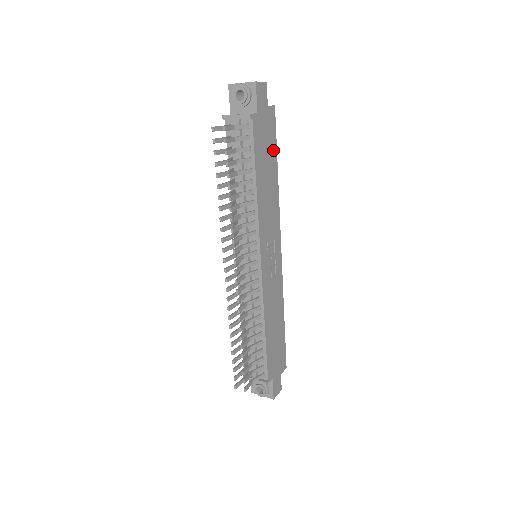
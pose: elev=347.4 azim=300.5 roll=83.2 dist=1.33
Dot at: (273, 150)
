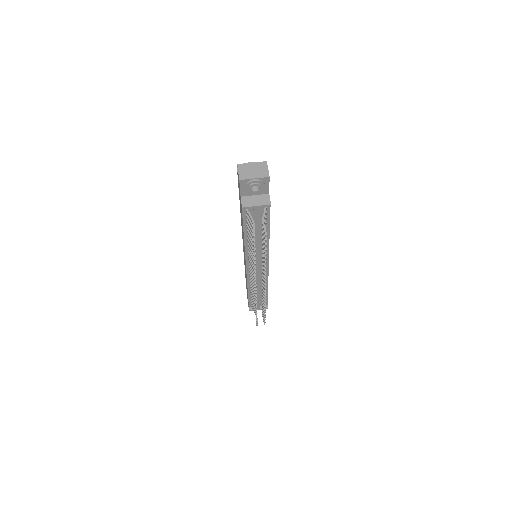
Dot at: occluded
